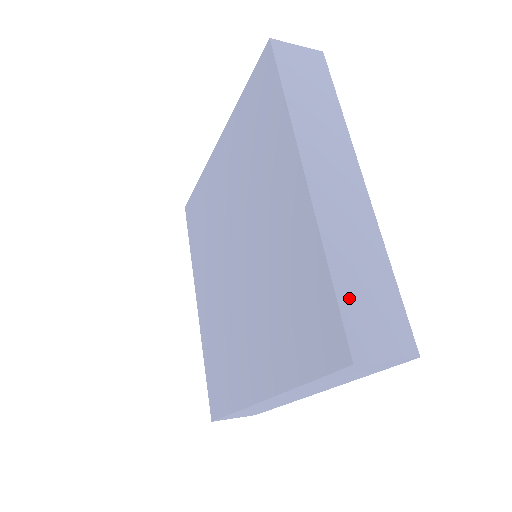
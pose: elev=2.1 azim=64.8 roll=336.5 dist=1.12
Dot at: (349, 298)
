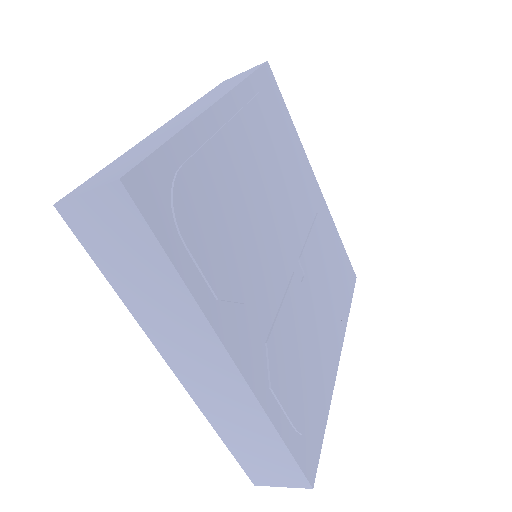
Dot at: (106, 170)
